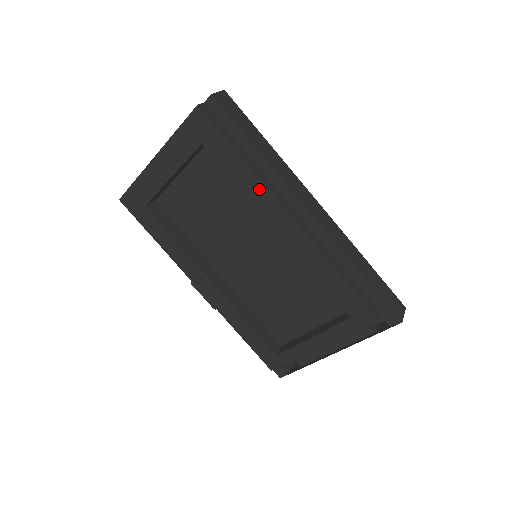
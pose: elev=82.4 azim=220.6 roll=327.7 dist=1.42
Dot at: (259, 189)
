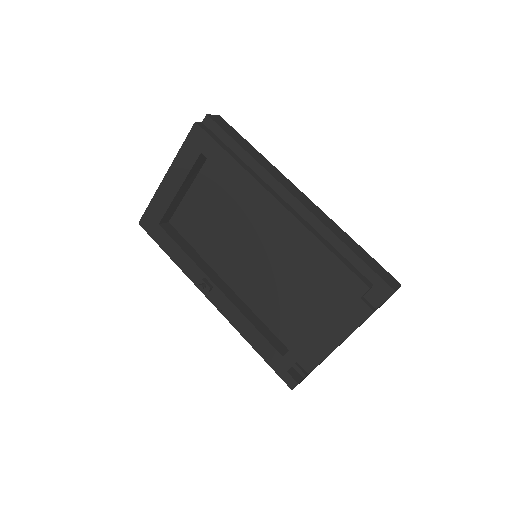
Dot at: (248, 181)
